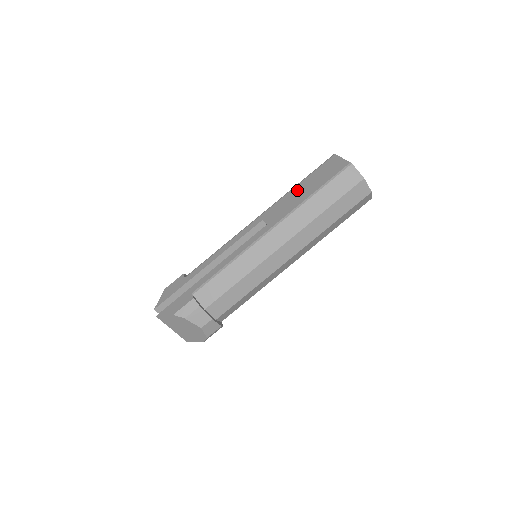
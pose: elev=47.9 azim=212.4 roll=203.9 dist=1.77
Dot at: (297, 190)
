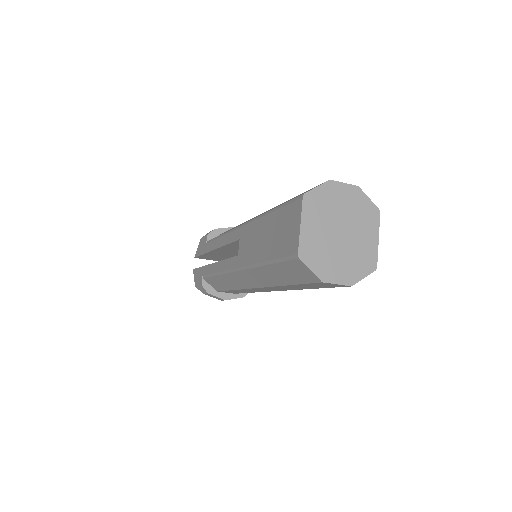
Dot at: (262, 228)
